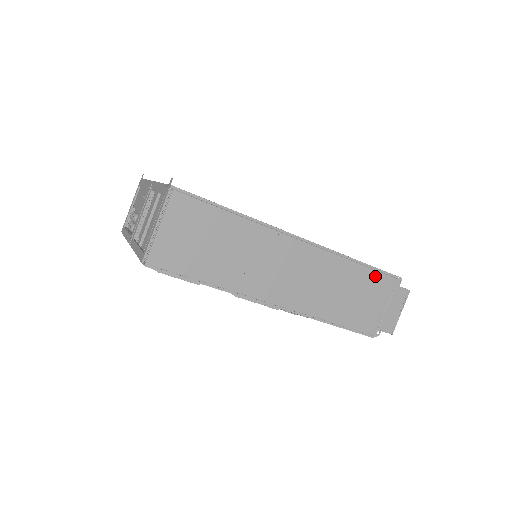
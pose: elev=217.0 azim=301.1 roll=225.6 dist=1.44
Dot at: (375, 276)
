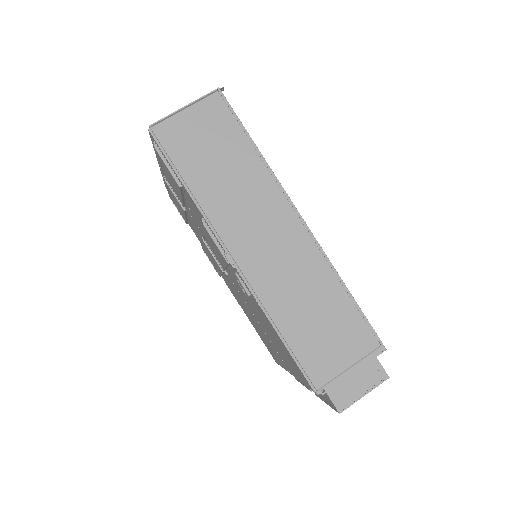
Dot at: (356, 319)
